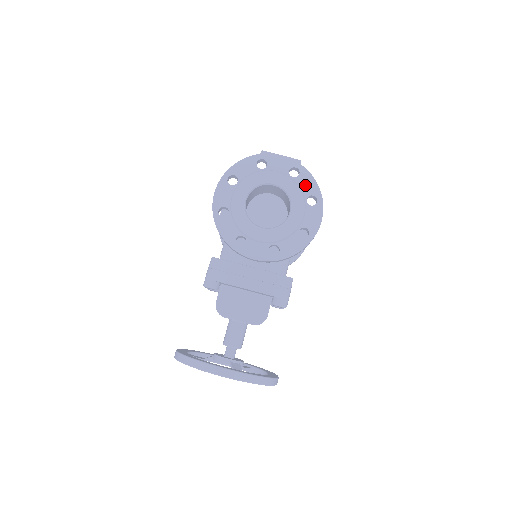
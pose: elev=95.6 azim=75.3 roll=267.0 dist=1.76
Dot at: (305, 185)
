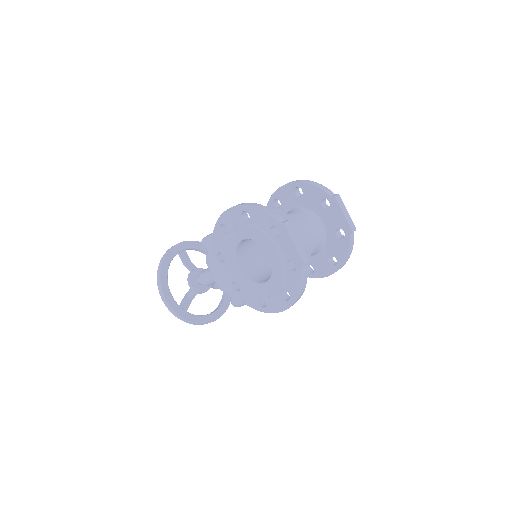
Dot at: (290, 282)
